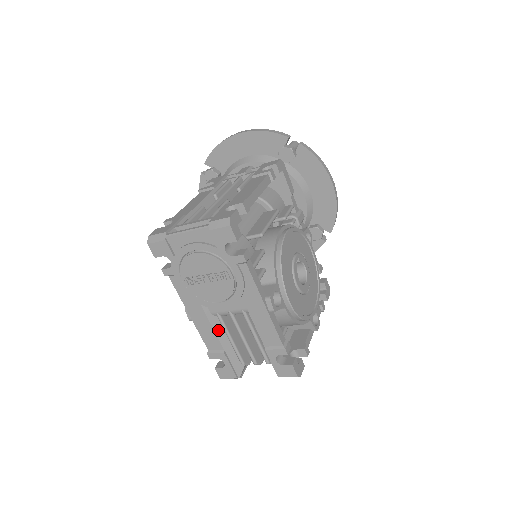
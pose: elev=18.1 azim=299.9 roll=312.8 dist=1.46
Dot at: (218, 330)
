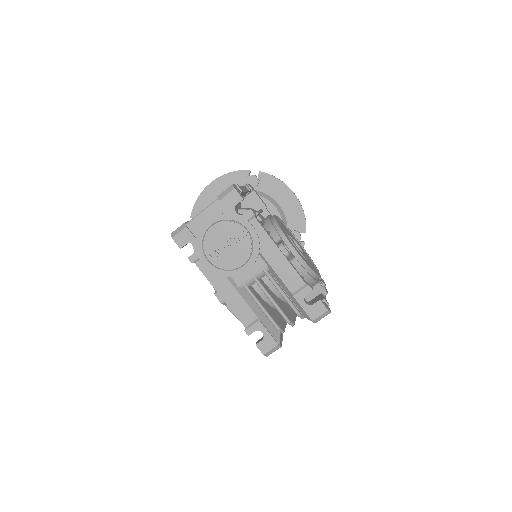
Dot at: (248, 301)
